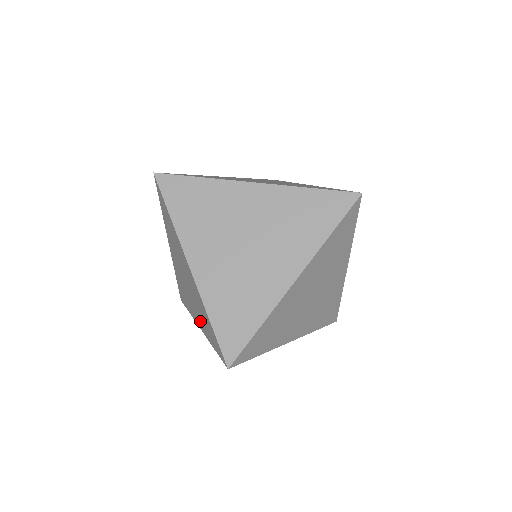
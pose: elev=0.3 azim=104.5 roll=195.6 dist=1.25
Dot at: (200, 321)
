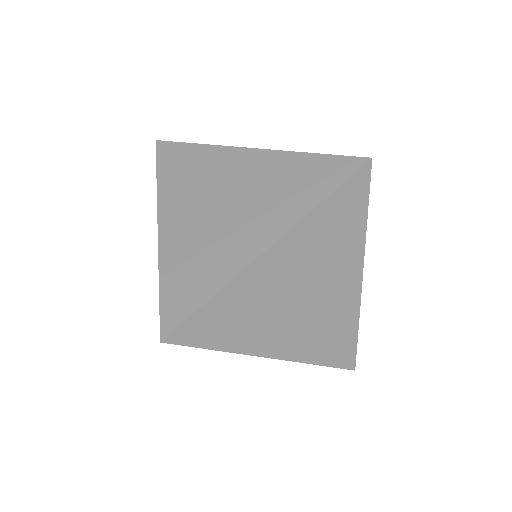
Dot at: occluded
